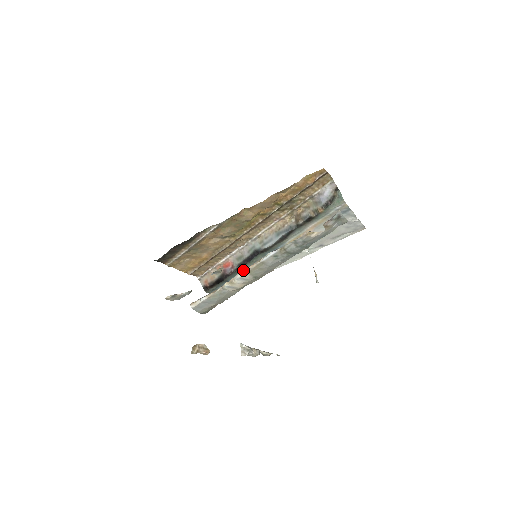
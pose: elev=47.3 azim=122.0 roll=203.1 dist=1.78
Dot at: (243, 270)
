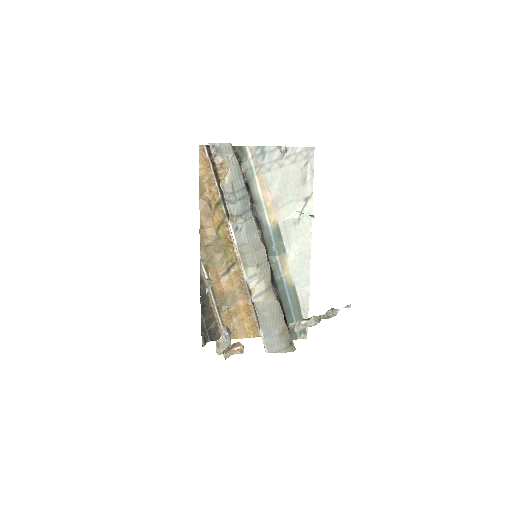
Dot at: occluded
